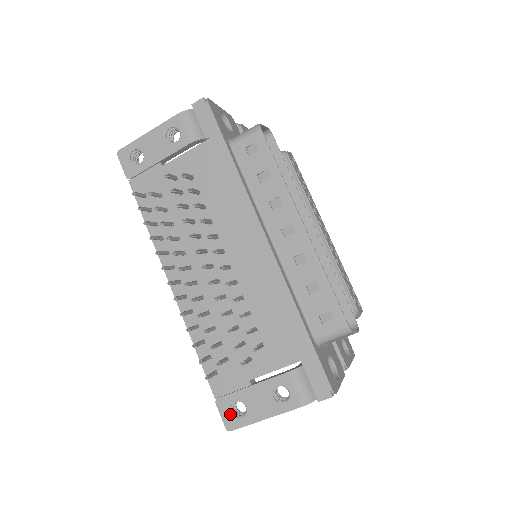
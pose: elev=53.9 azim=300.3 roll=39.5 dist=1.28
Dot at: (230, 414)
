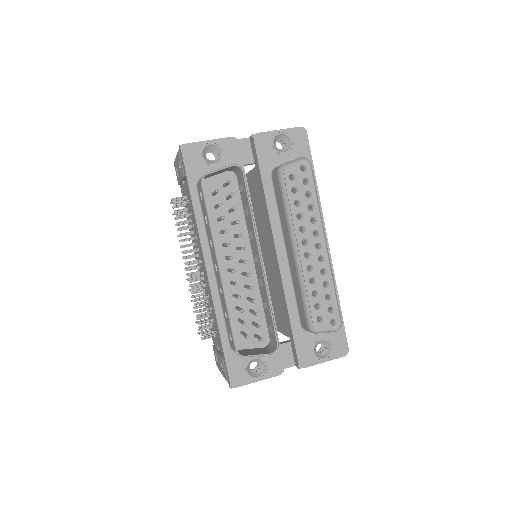
Dot at: (216, 358)
